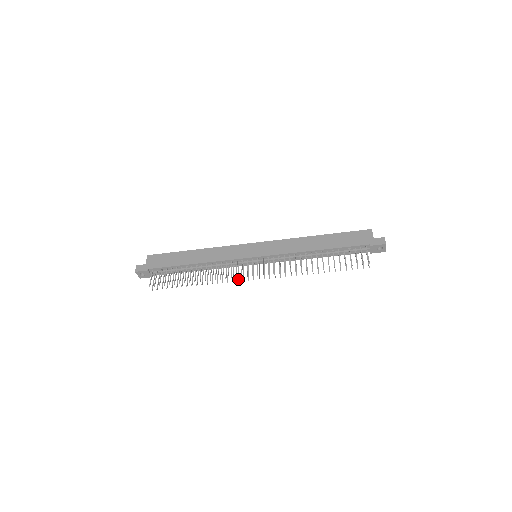
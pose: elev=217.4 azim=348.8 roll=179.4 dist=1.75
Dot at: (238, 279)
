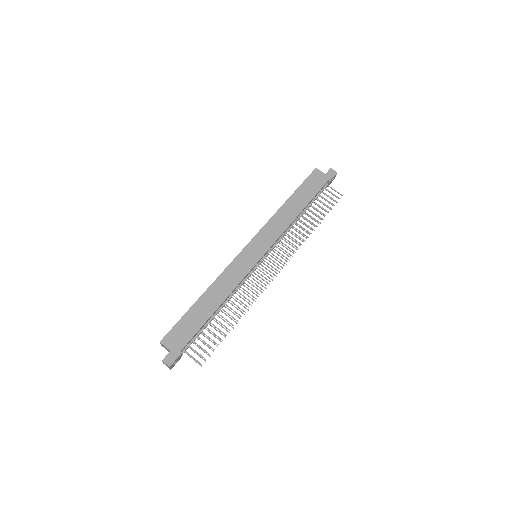
Dot at: (264, 287)
